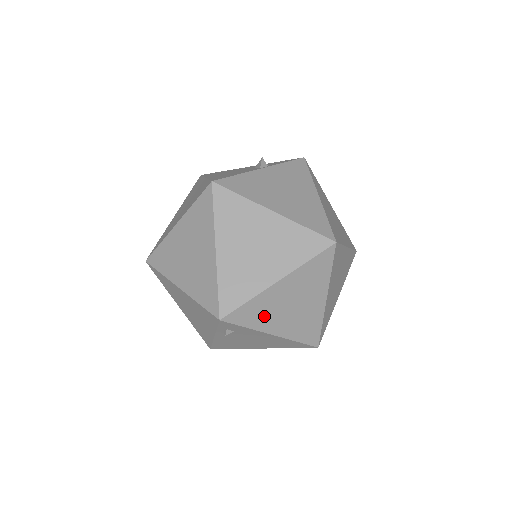
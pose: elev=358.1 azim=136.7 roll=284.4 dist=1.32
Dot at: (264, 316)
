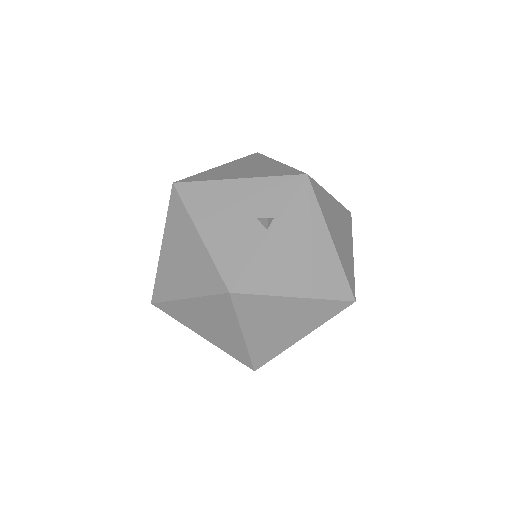
Dot at: occluded
